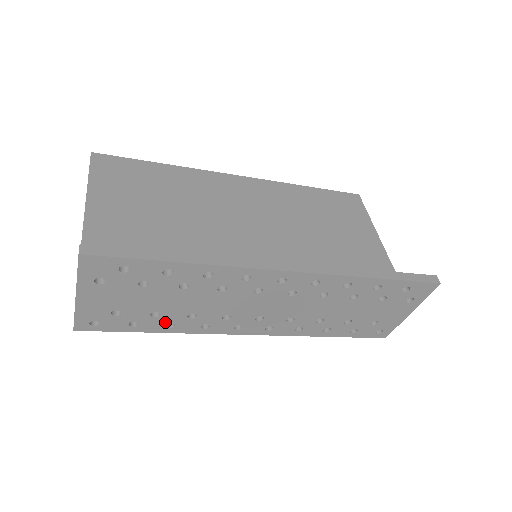
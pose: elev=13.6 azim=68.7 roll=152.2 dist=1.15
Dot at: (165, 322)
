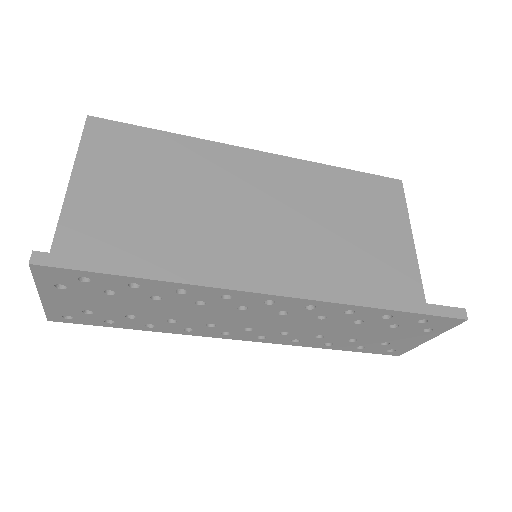
Dot at: (143, 323)
